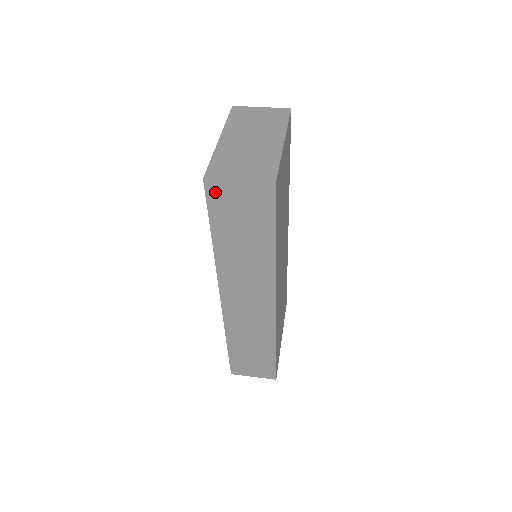
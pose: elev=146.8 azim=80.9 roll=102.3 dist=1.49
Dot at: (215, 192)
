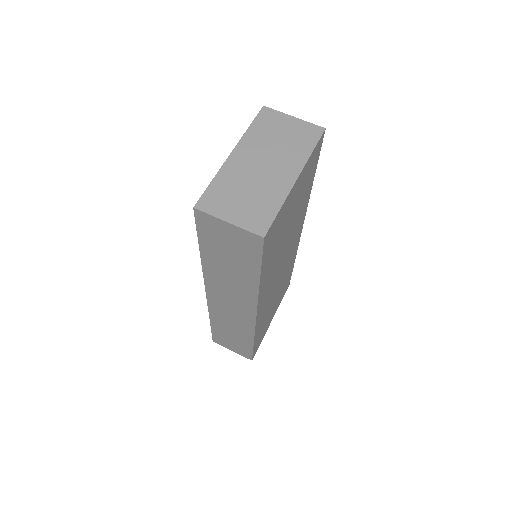
Dot at: (204, 221)
